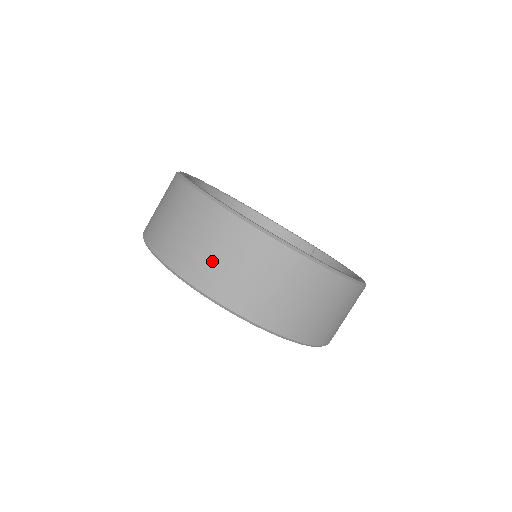
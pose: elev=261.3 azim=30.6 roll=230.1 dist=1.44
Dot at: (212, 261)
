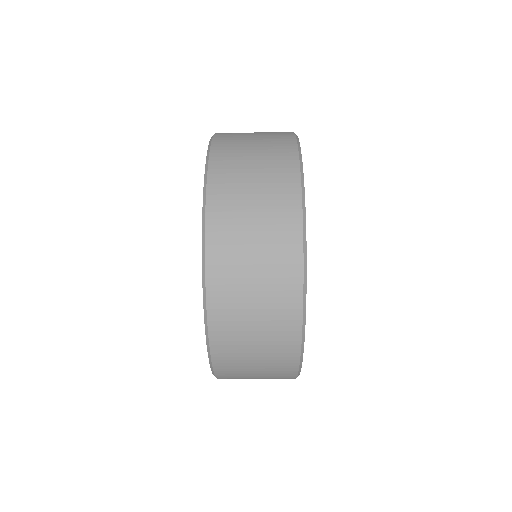
Dot at: (243, 270)
